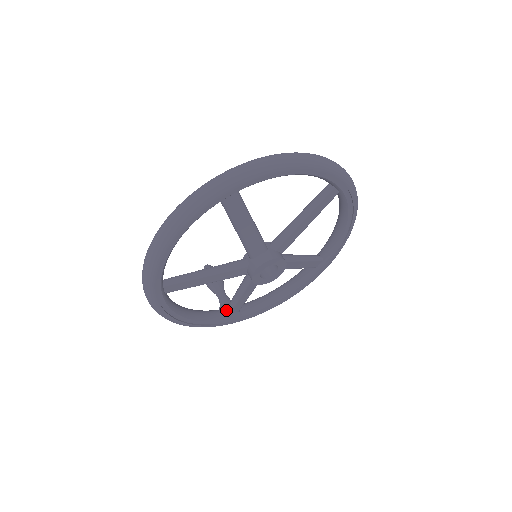
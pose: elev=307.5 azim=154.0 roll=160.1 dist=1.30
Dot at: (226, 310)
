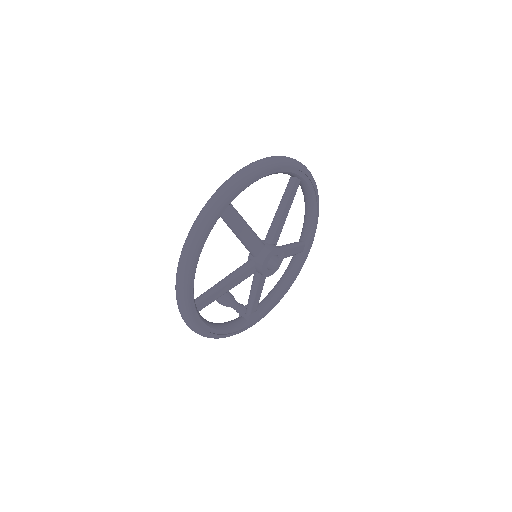
Dot at: (246, 314)
